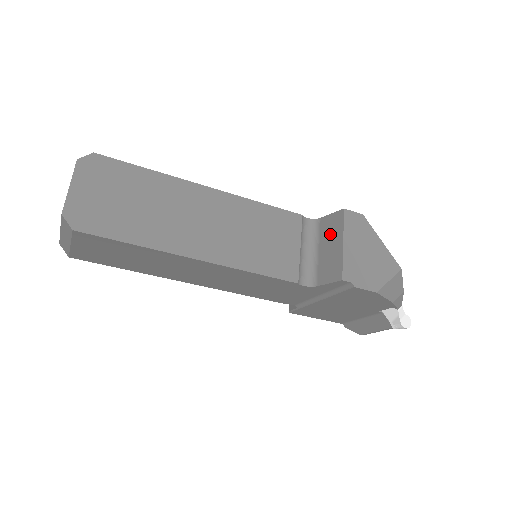
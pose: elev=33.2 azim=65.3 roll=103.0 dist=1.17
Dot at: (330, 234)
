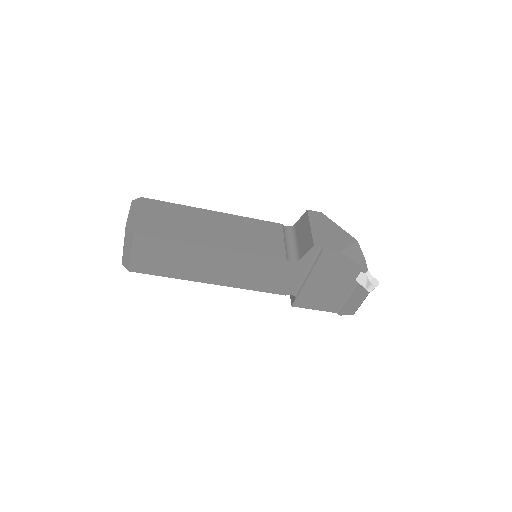
Dot at: (302, 228)
